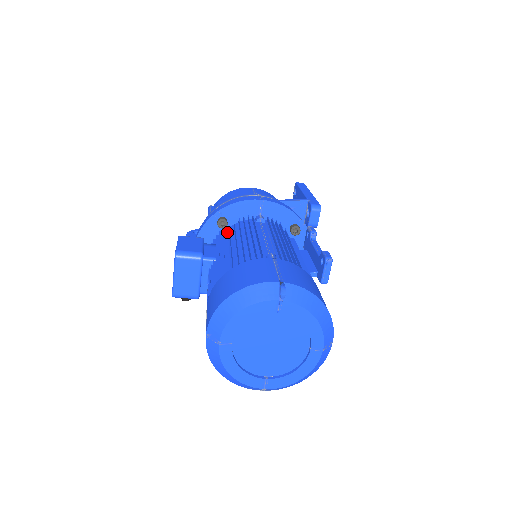
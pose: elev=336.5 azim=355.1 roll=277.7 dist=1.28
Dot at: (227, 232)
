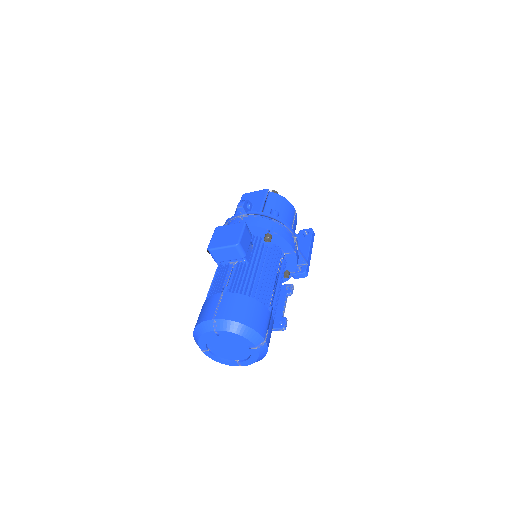
Dot at: (264, 246)
